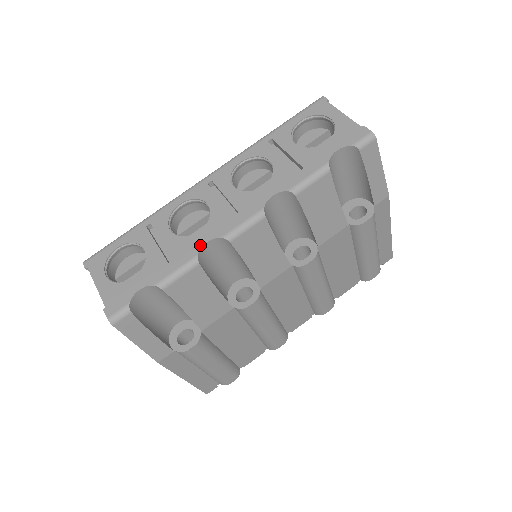
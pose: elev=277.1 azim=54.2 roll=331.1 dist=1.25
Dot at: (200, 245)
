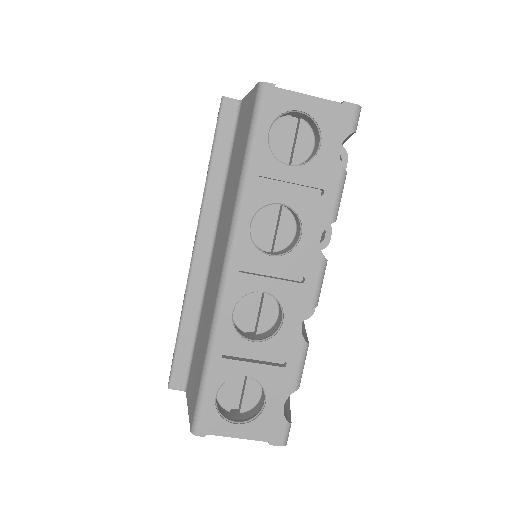
Dot at: (298, 332)
